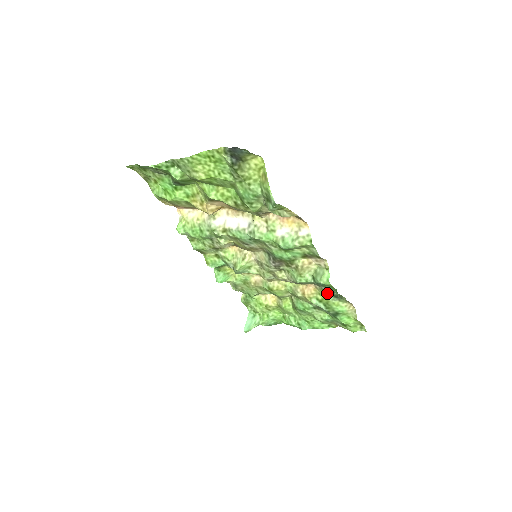
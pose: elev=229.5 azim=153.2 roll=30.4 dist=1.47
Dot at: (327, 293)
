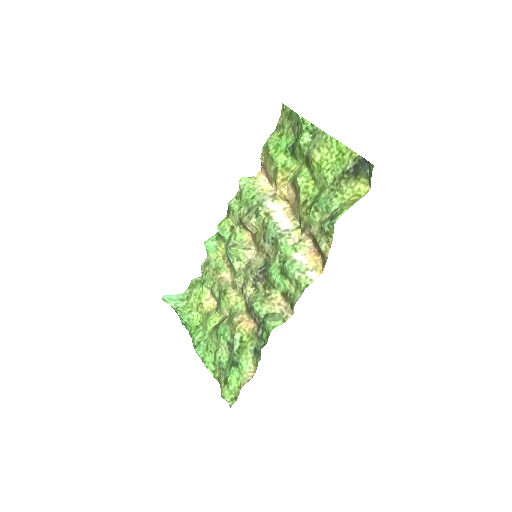
Dot at: (254, 341)
